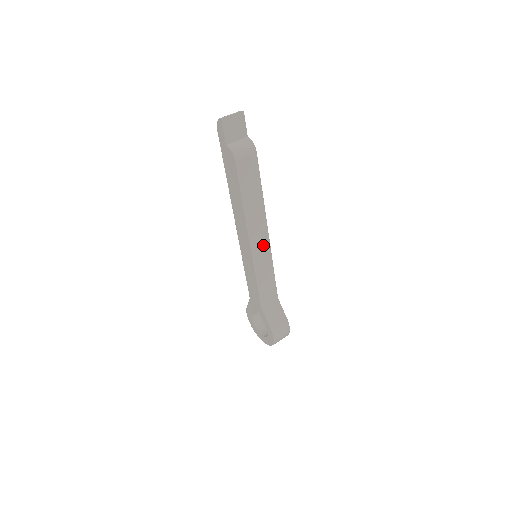
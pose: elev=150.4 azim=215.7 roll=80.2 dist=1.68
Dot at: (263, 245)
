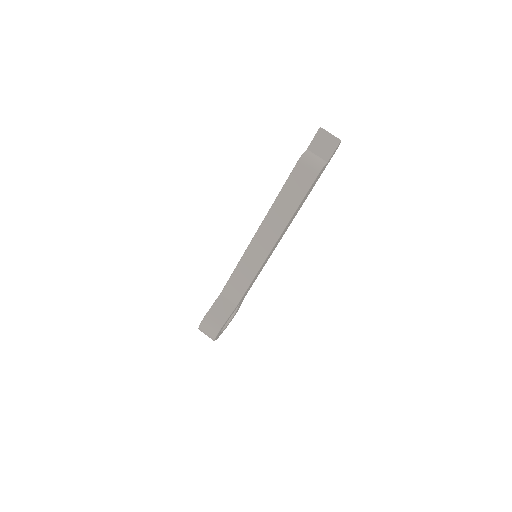
Dot at: (262, 249)
